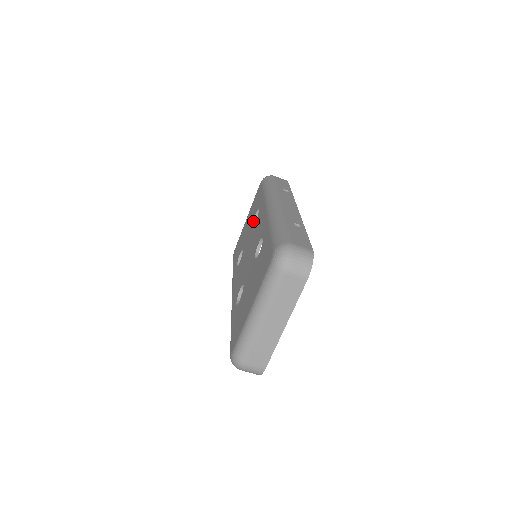
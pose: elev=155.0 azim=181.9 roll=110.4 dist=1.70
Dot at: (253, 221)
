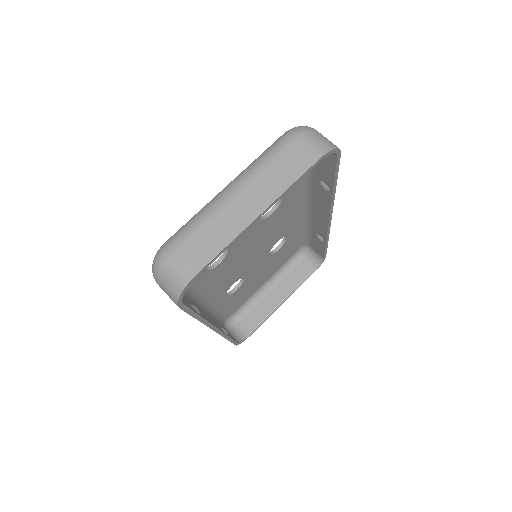
Dot at: occluded
